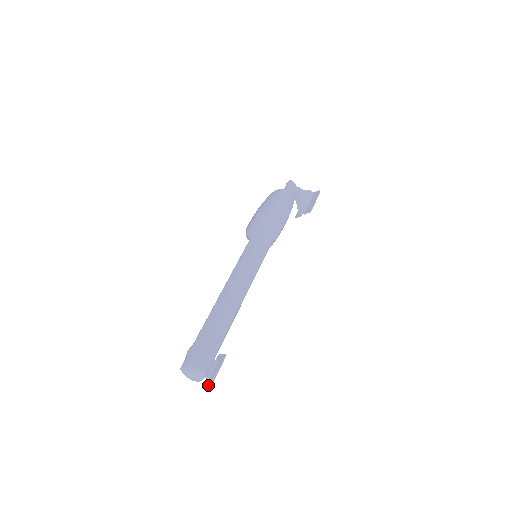
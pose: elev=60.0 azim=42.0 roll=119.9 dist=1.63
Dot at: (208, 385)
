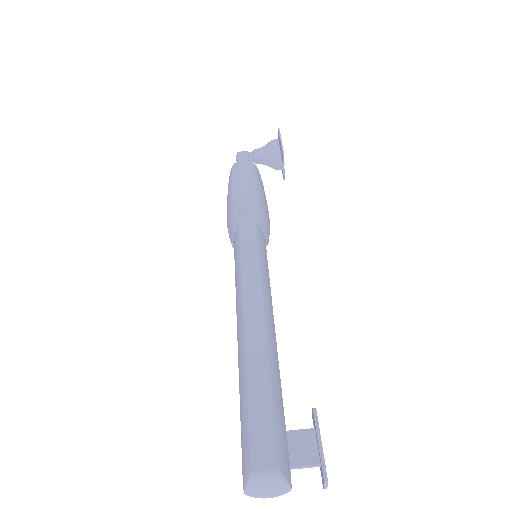
Dot at: (322, 478)
